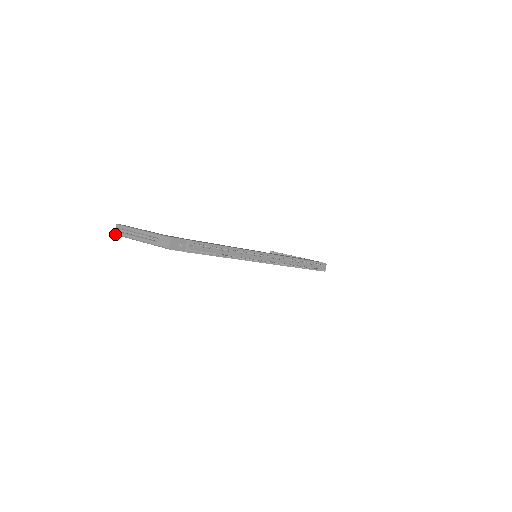
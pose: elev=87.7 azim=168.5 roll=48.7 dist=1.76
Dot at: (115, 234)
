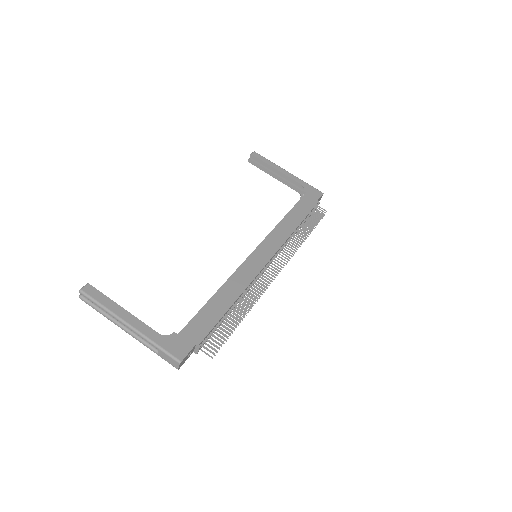
Dot at: (81, 299)
